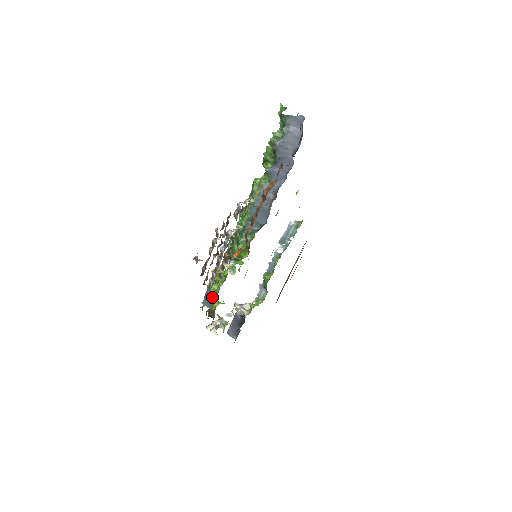
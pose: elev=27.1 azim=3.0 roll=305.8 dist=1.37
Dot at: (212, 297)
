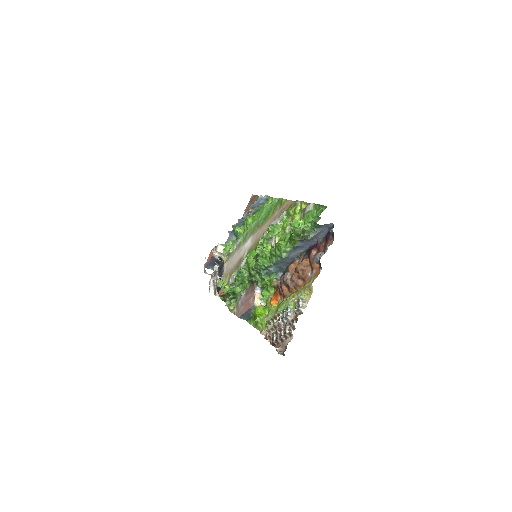
Dot at: (248, 316)
